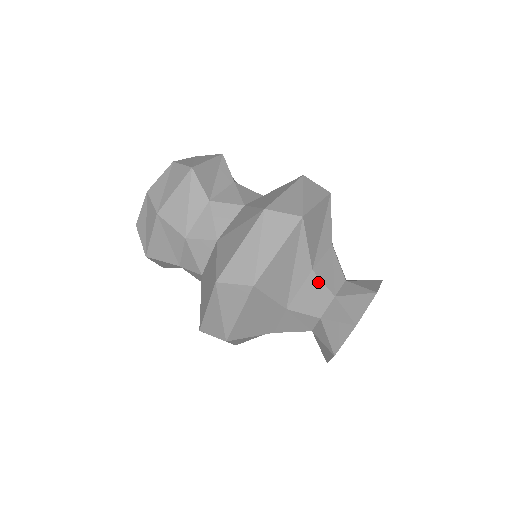
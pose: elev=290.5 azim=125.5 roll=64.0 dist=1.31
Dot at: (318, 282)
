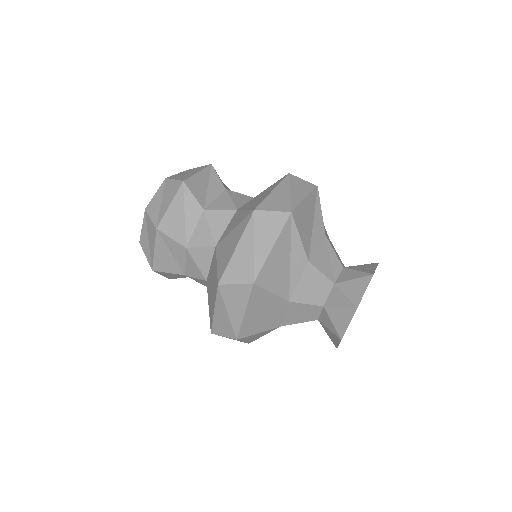
Dot at: (316, 272)
